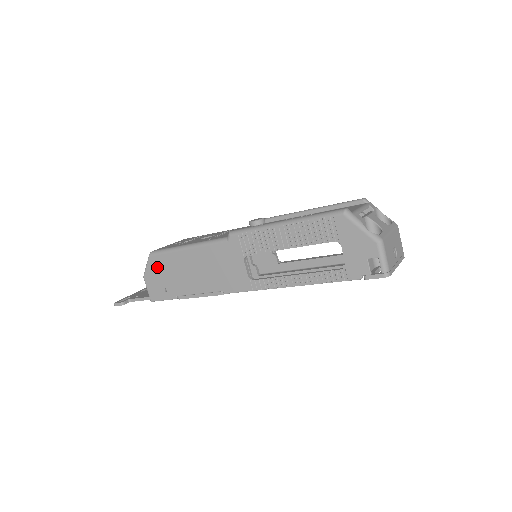
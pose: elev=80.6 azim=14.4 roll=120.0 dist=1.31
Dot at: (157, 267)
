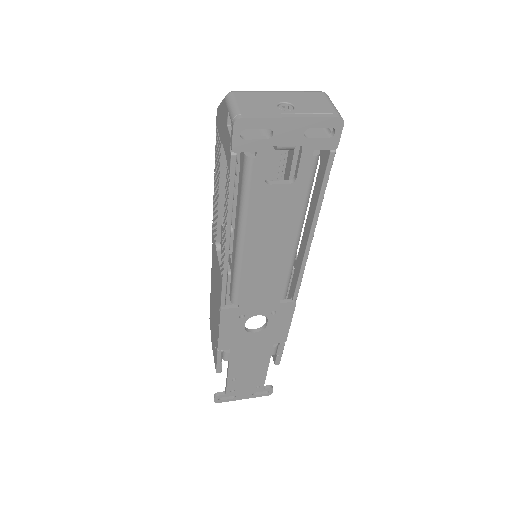
Dot at: (211, 325)
